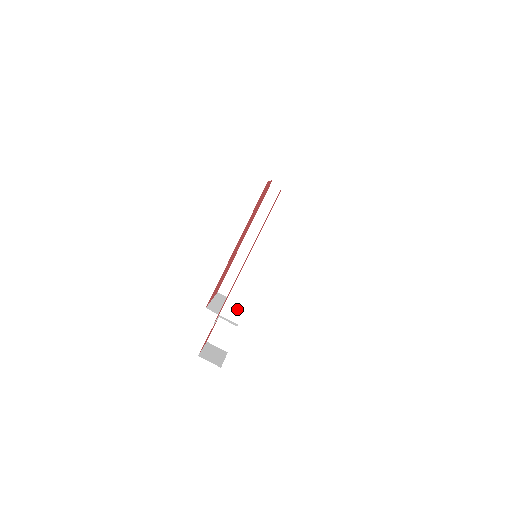
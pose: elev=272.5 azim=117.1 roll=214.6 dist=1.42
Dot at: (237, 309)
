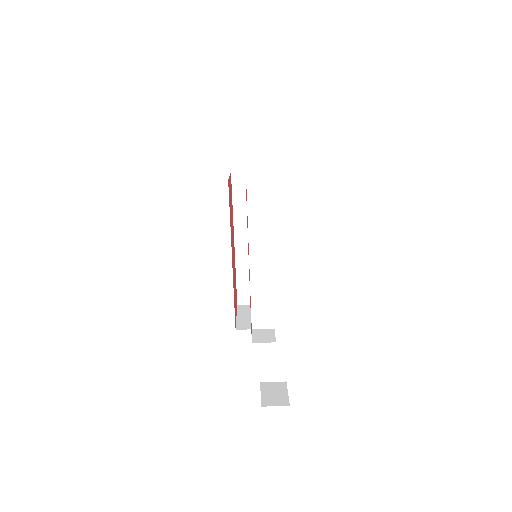
Dot at: (266, 315)
